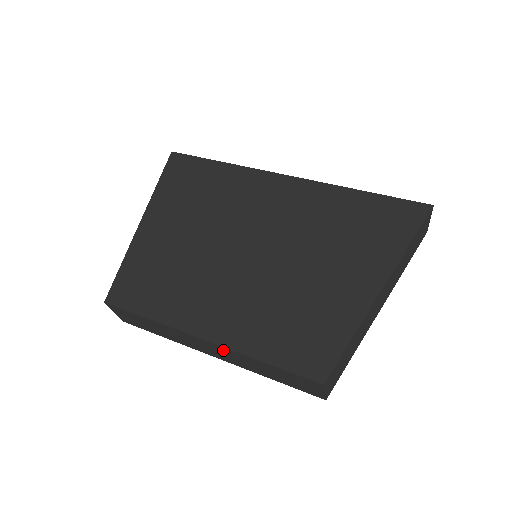
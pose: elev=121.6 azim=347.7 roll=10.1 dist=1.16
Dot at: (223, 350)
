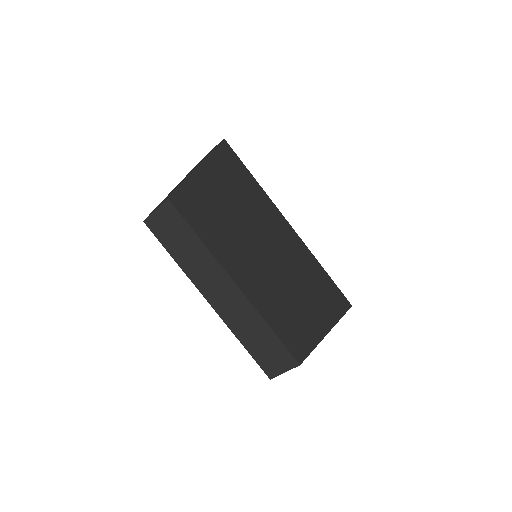
Dot at: (240, 301)
